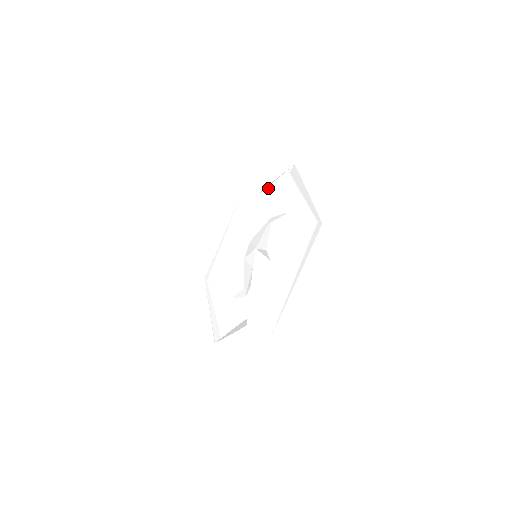
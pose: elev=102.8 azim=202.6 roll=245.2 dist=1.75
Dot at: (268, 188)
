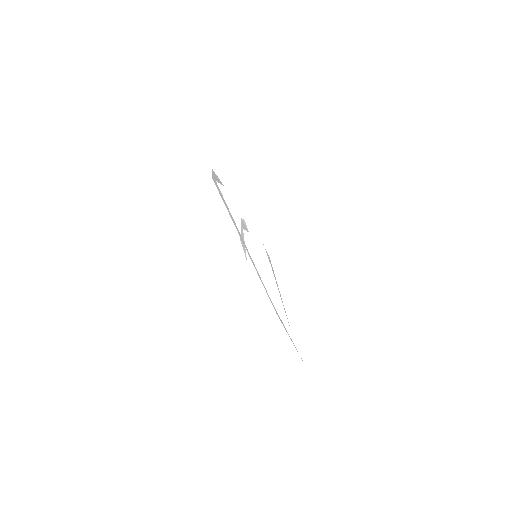
Dot at: occluded
